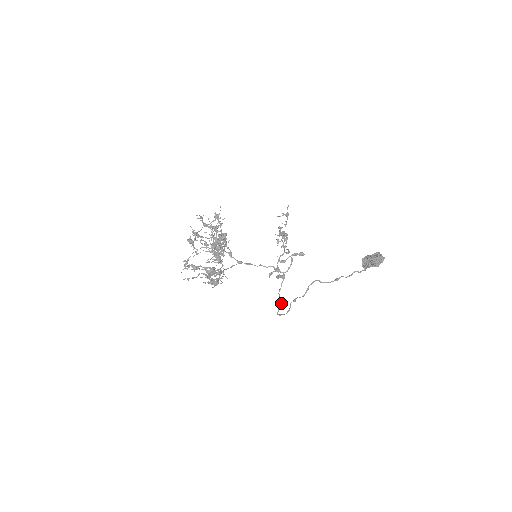
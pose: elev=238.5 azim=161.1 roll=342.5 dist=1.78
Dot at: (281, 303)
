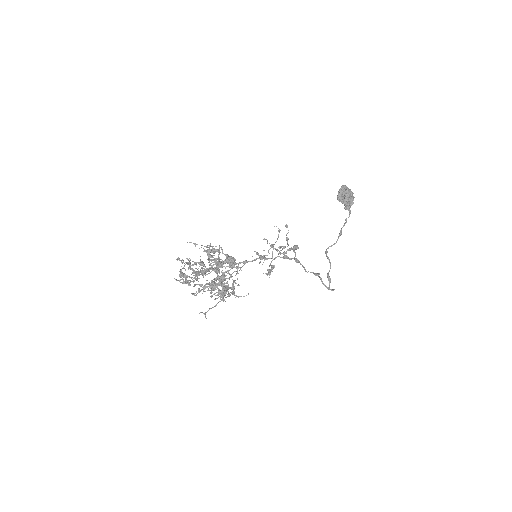
Dot at: (316, 273)
